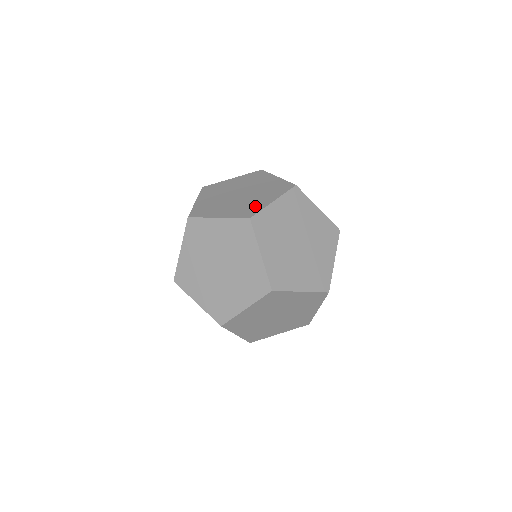
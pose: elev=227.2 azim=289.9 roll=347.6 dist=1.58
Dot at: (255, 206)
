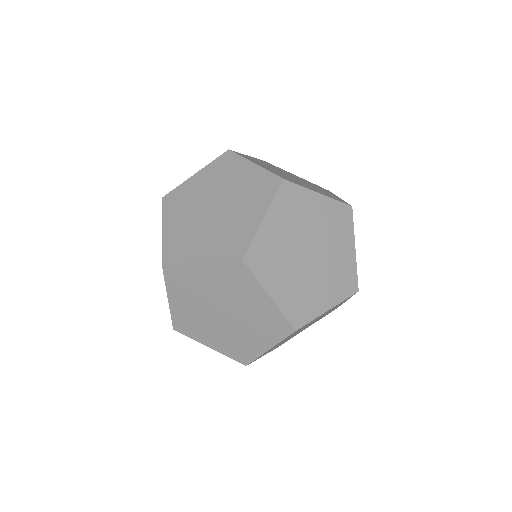
Dot at: occluded
